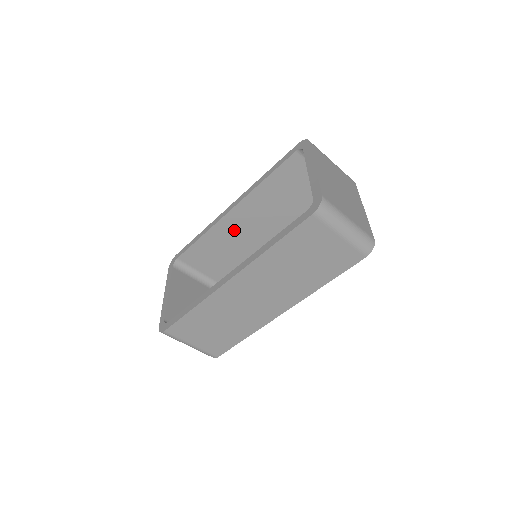
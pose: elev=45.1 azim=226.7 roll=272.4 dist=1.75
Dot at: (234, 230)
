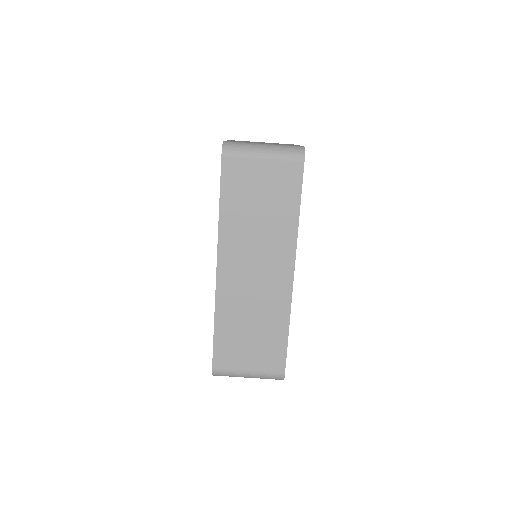
Dot at: occluded
